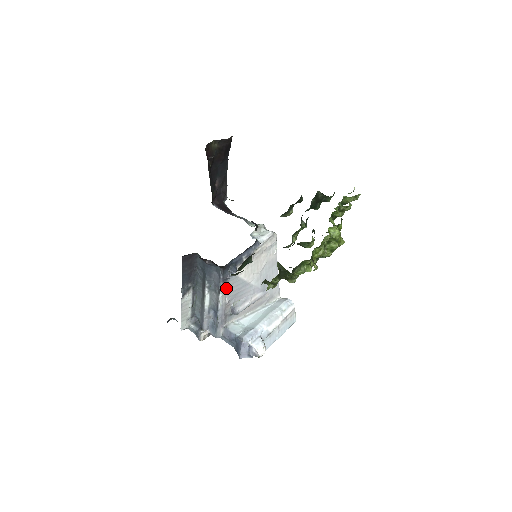
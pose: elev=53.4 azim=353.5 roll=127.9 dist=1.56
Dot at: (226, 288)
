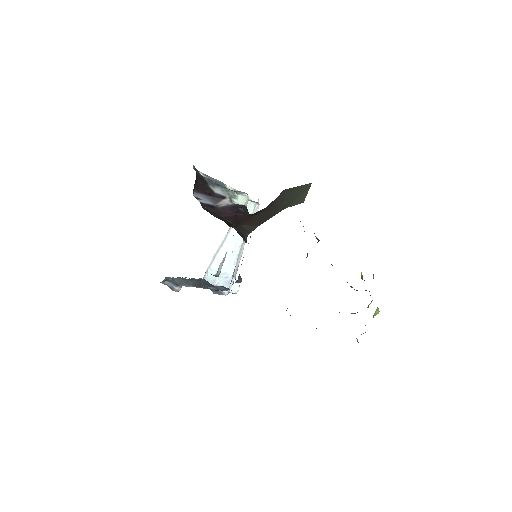
Dot at: occluded
